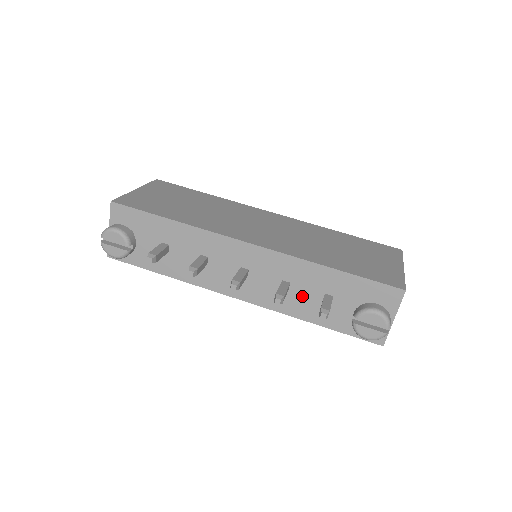
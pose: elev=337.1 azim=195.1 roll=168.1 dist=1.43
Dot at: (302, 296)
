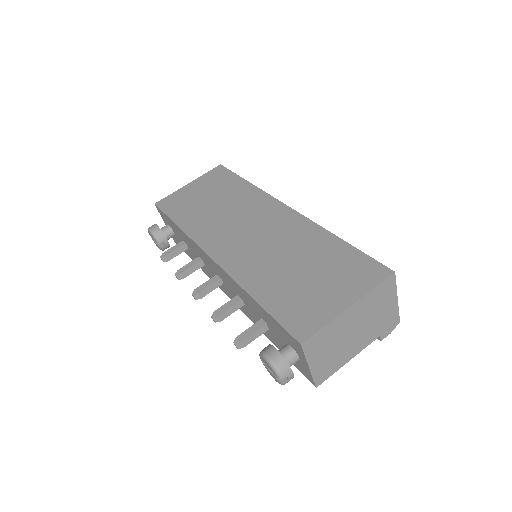
Dot at: (253, 314)
